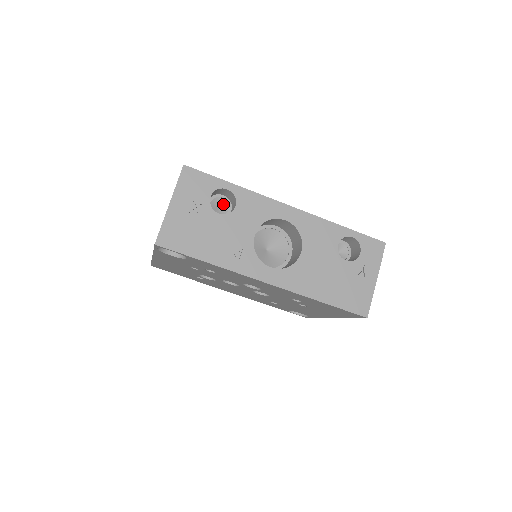
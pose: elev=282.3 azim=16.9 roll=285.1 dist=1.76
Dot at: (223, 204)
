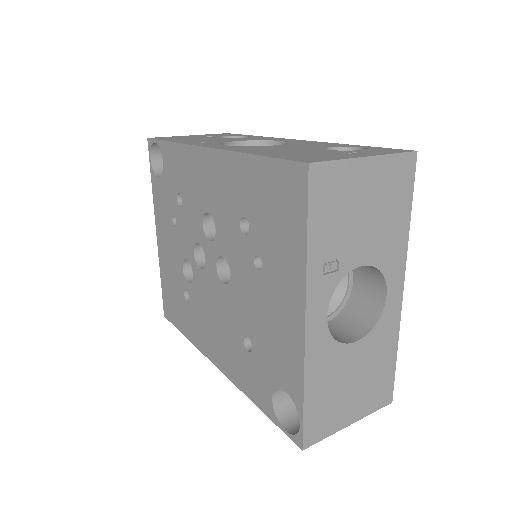
Dot at: occluded
